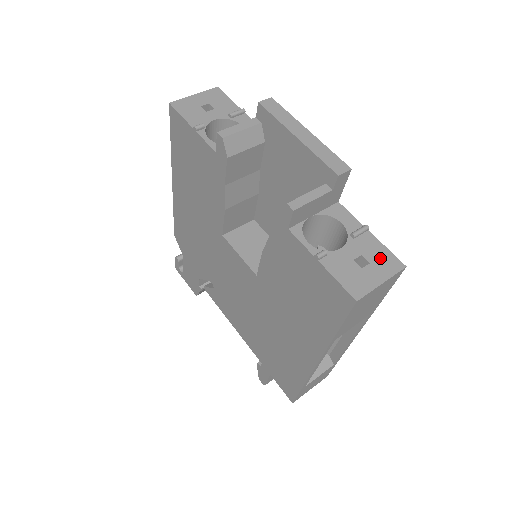
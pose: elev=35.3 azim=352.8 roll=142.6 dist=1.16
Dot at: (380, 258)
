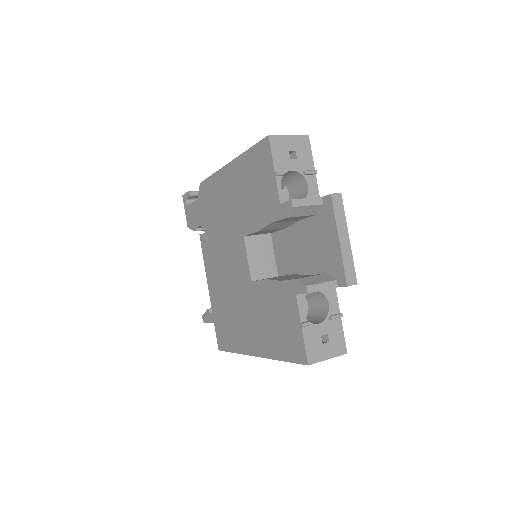
Dot at: (336, 341)
